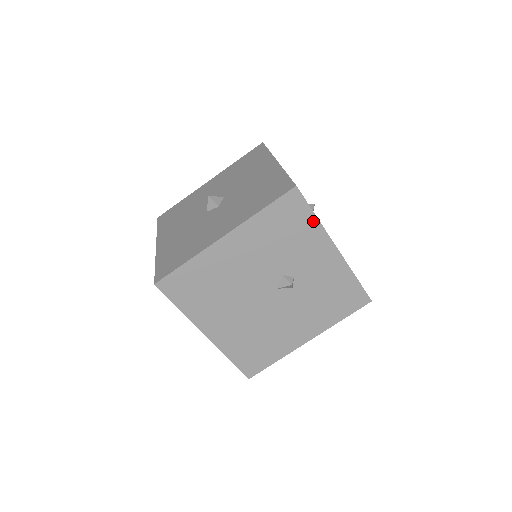
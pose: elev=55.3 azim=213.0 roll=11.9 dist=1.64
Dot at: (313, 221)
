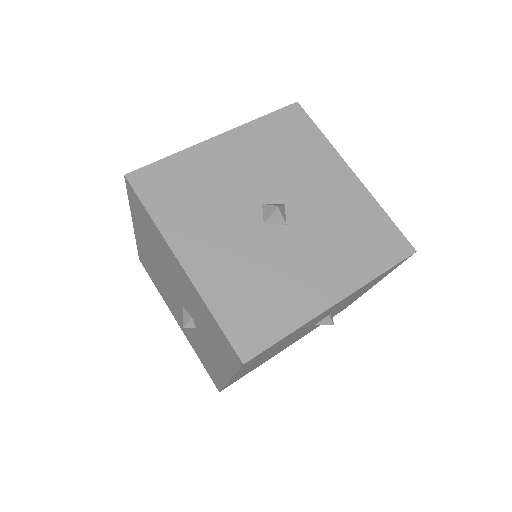
Dot at: occluded
